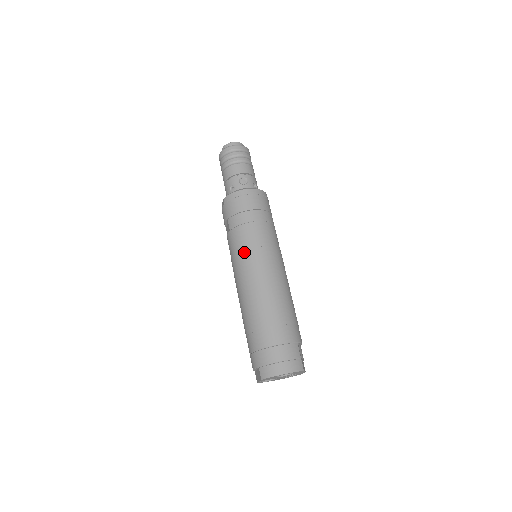
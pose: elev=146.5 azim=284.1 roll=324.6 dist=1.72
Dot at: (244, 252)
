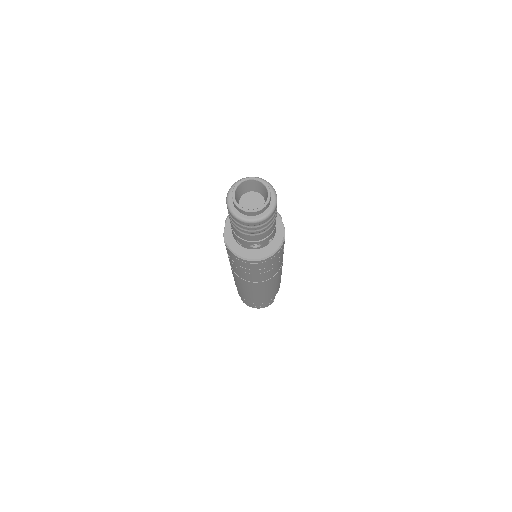
Dot at: (242, 279)
